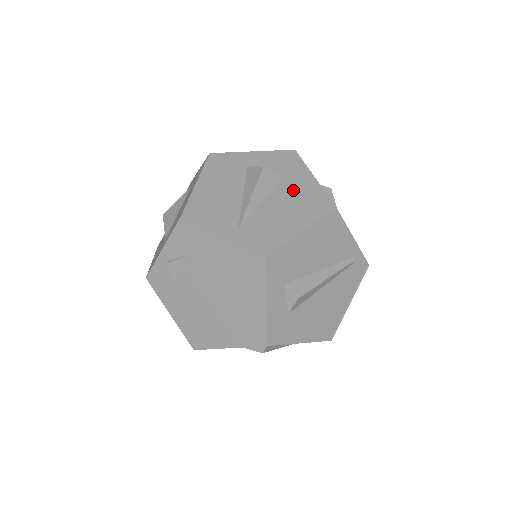
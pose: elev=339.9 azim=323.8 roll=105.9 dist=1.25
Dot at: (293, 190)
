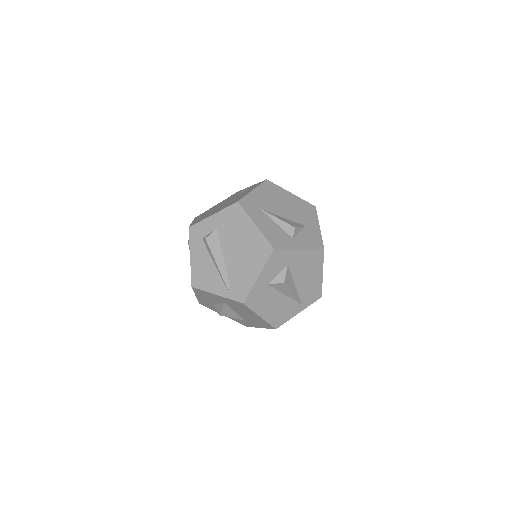
Dot at: (300, 266)
